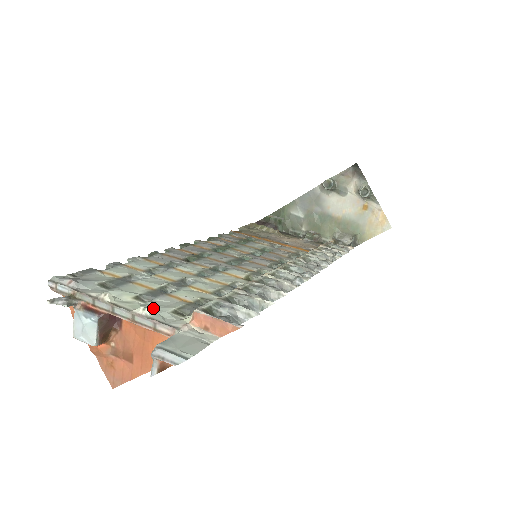
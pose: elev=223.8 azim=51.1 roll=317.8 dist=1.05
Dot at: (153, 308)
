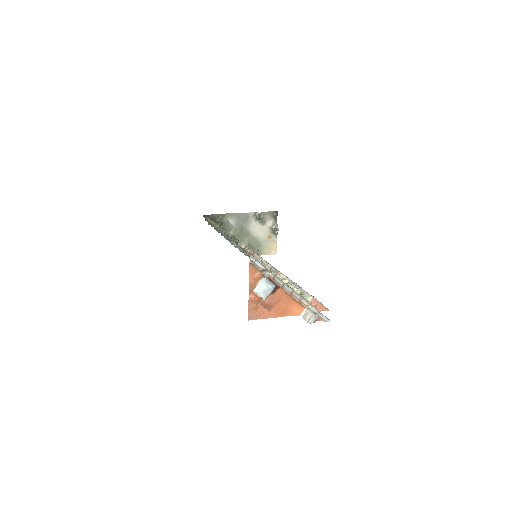
Dot at: occluded
